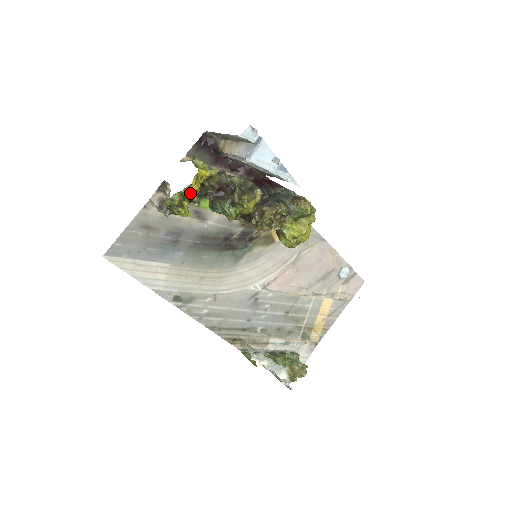
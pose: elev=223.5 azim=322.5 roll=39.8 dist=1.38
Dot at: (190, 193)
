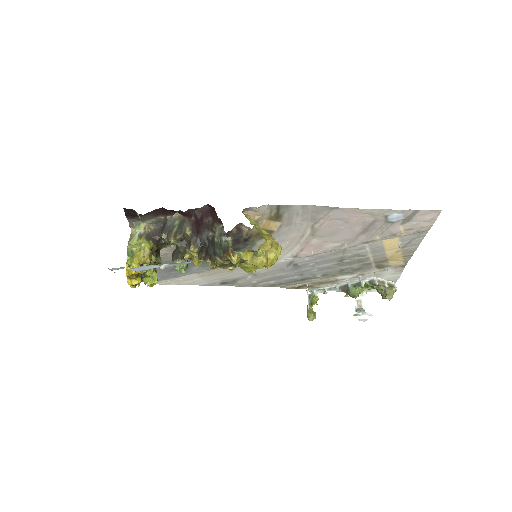
Dot at: occluded
